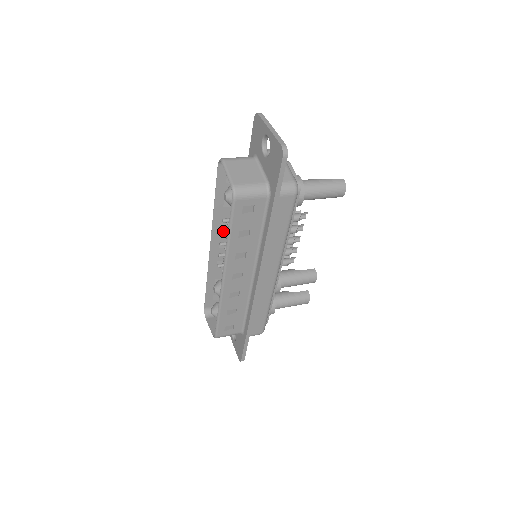
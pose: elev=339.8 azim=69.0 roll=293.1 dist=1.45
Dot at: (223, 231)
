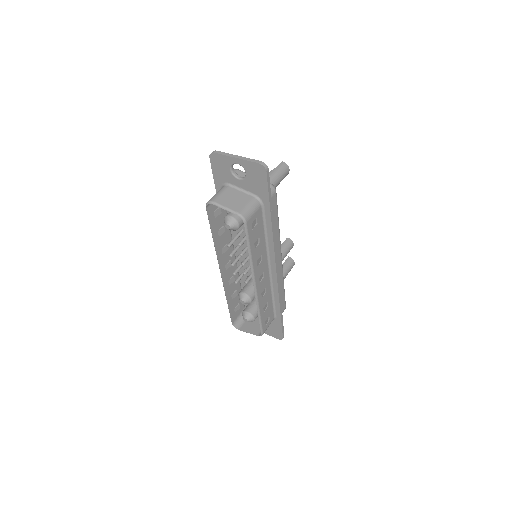
Dot at: (231, 254)
